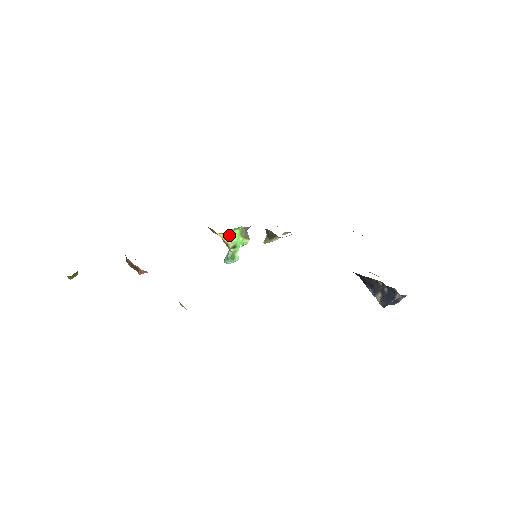
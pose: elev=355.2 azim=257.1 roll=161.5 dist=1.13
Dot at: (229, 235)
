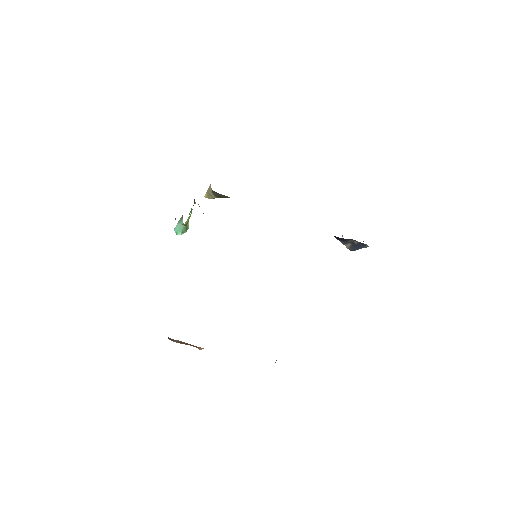
Dot at: (188, 218)
